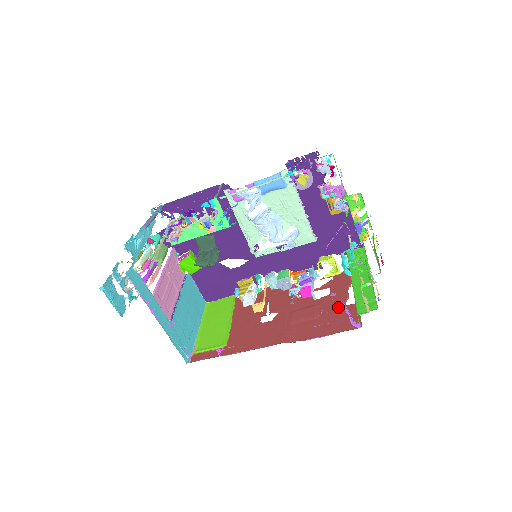
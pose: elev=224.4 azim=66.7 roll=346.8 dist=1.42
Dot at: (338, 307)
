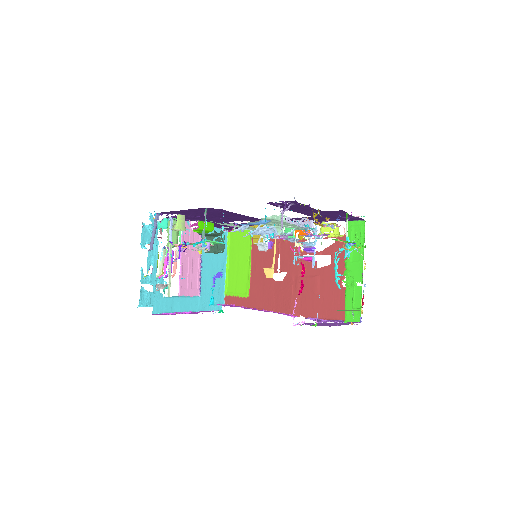
Dot at: (335, 287)
